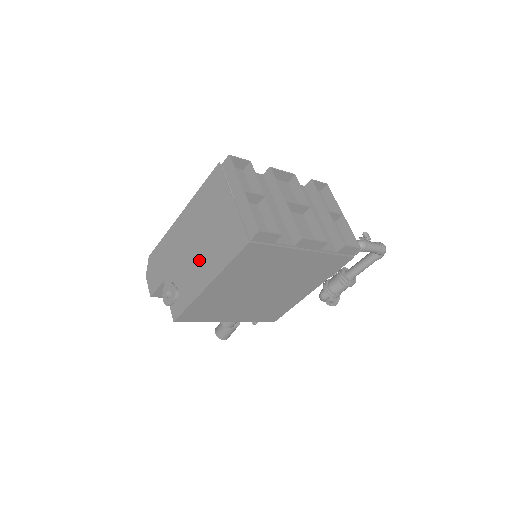
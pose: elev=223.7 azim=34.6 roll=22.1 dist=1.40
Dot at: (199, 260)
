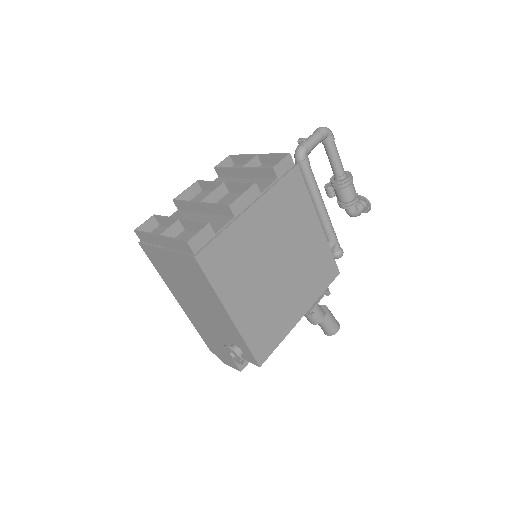
Dot at: (210, 310)
